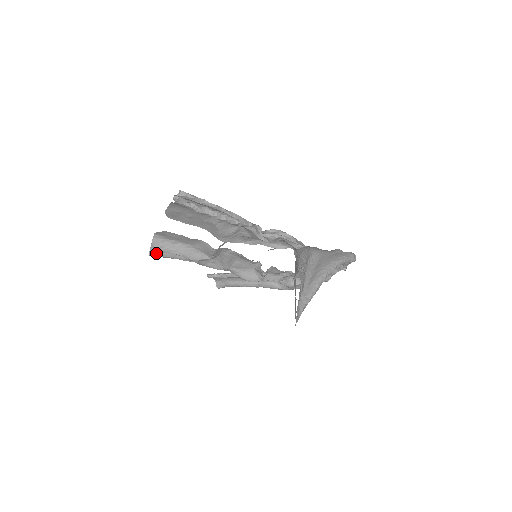
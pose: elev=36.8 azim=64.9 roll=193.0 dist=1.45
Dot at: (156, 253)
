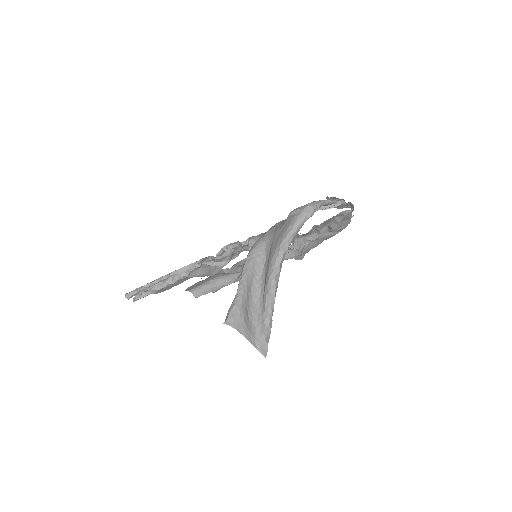
Dot at: occluded
